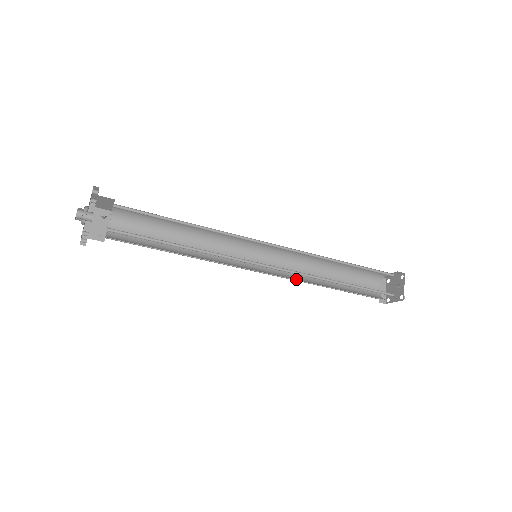
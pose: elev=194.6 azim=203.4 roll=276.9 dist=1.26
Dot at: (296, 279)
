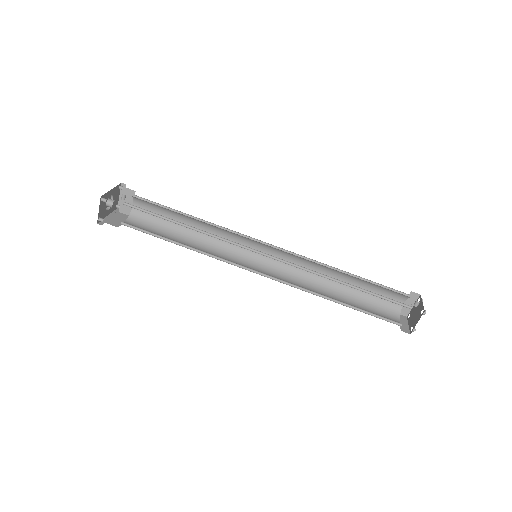
Dot at: occluded
